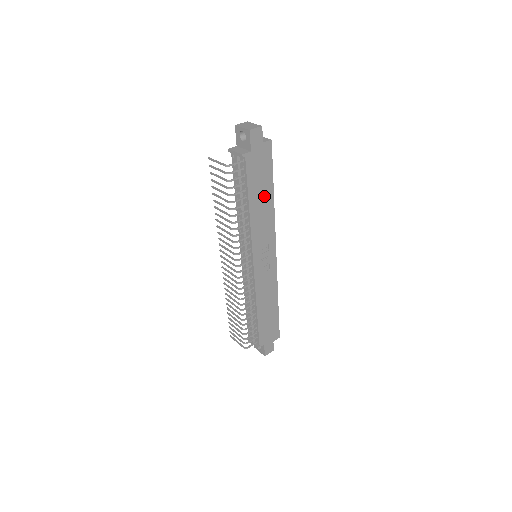
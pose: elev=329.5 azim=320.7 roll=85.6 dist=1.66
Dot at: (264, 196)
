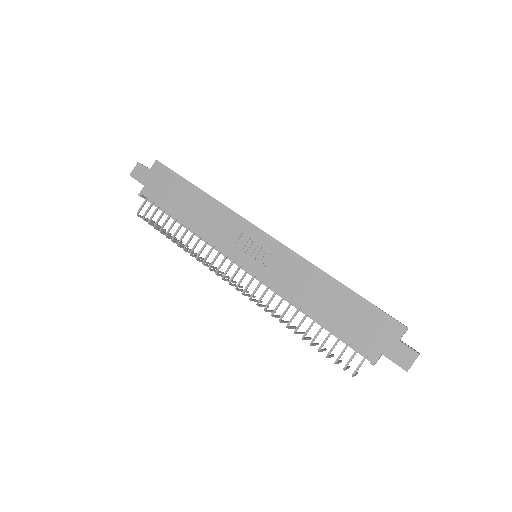
Dot at: (192, 201)
